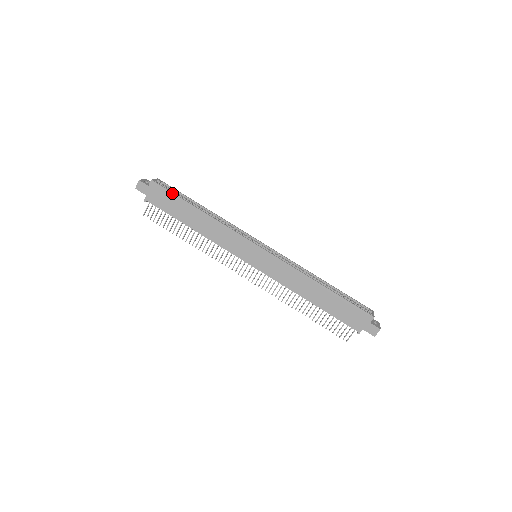
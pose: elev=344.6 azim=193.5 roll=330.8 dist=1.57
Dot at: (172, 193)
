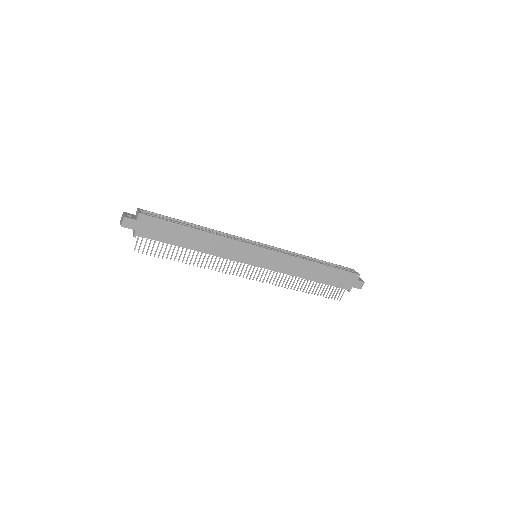
Dot at: (165, 221)
